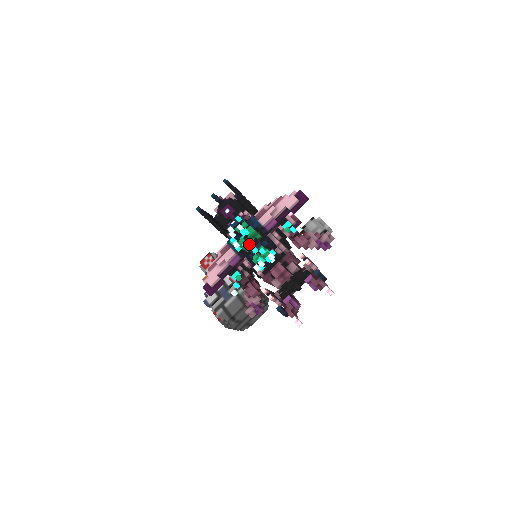
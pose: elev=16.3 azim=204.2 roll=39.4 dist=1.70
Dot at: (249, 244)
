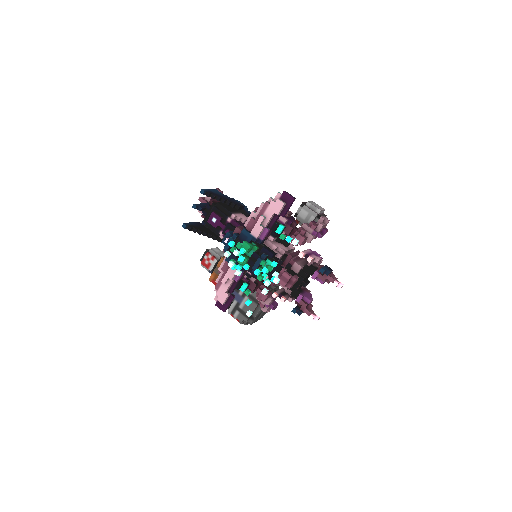
Dot at: (248, 259)
